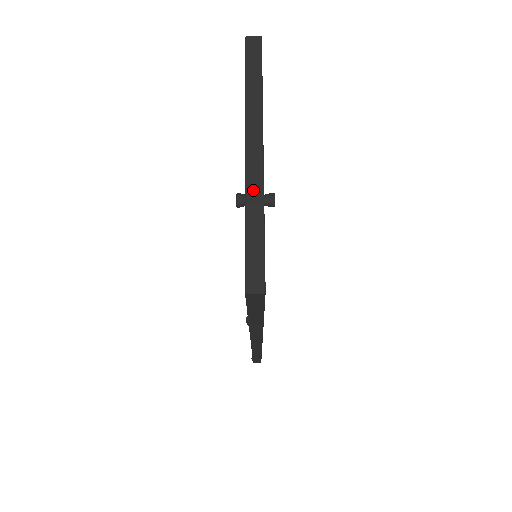
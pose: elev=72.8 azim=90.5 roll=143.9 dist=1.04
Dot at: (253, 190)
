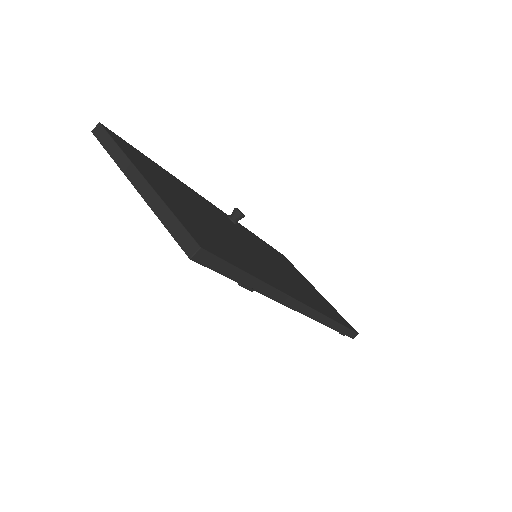
Dot at: (153, 202)
